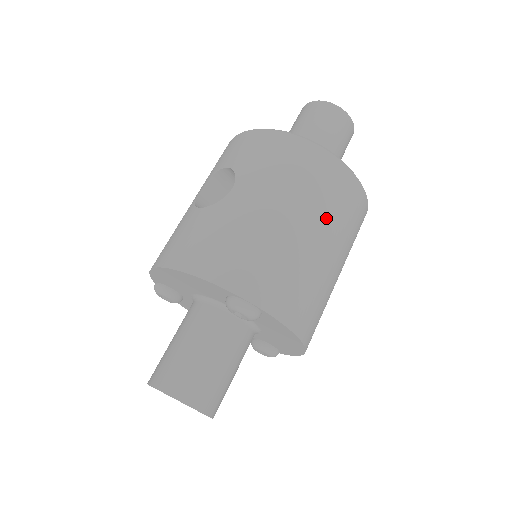
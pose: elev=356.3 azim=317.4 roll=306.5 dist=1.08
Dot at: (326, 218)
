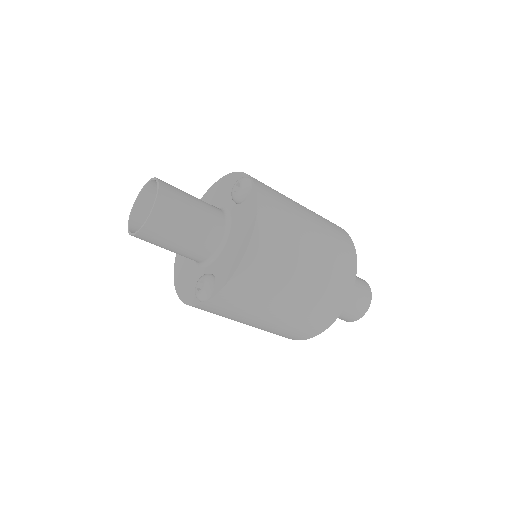
Dot at: (323, 230)
